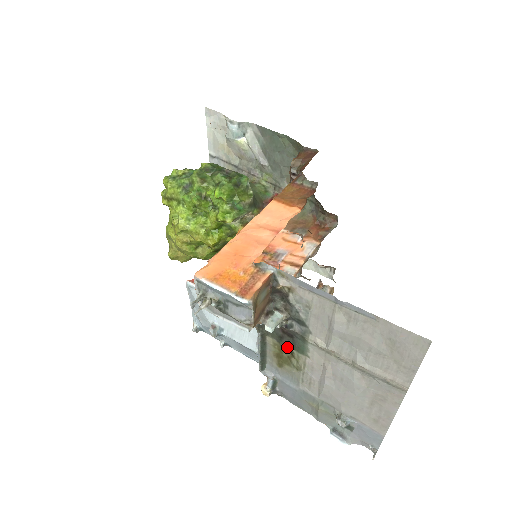
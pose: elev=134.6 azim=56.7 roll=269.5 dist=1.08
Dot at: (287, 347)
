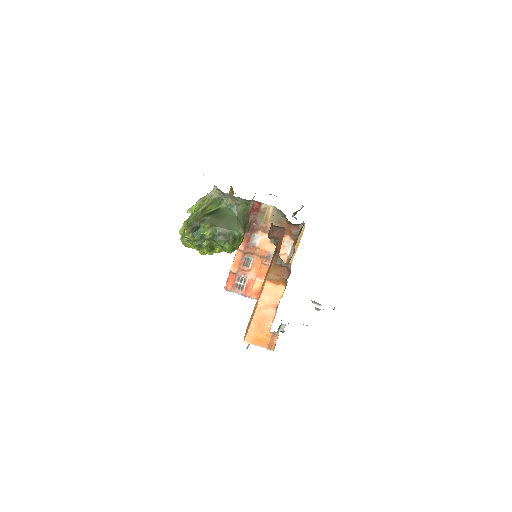
Dot at: occluded
